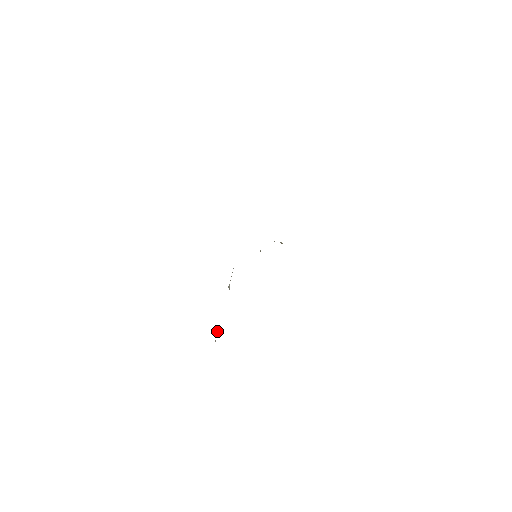
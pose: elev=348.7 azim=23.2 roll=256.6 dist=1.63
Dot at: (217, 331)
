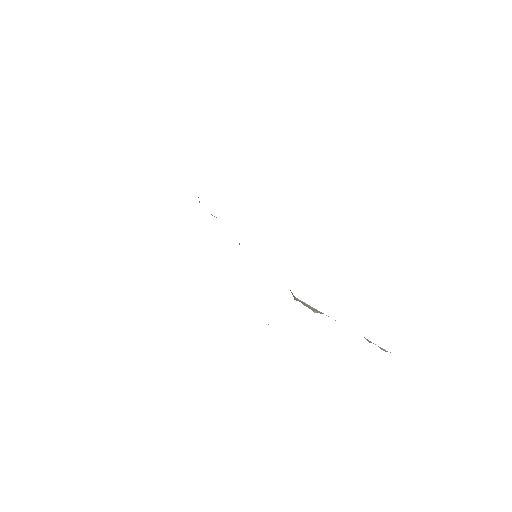
Dot at: occluded
